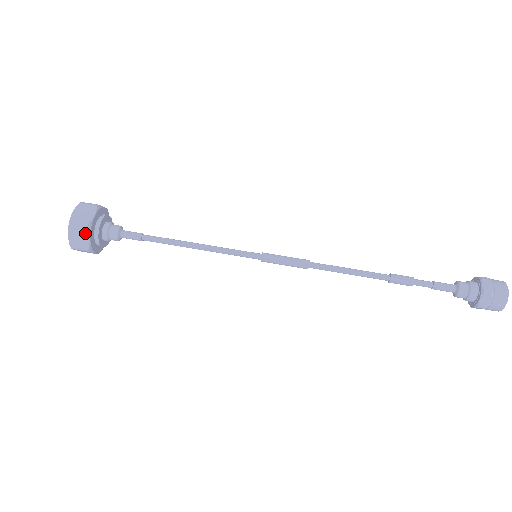
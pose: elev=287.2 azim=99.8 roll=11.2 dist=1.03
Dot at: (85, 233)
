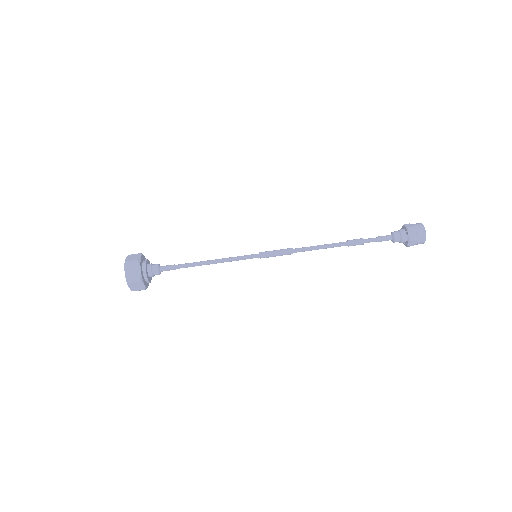
Dot at: (140, 284)
